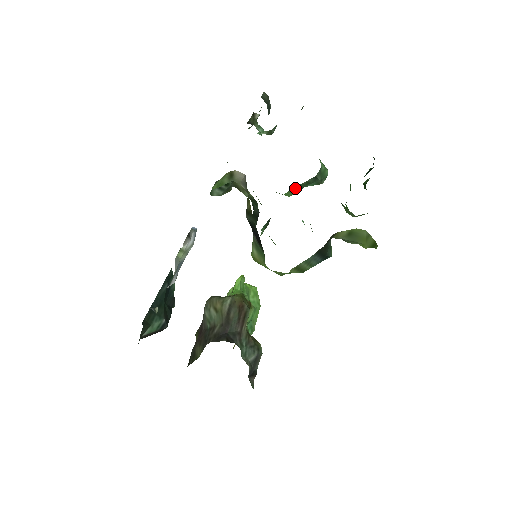
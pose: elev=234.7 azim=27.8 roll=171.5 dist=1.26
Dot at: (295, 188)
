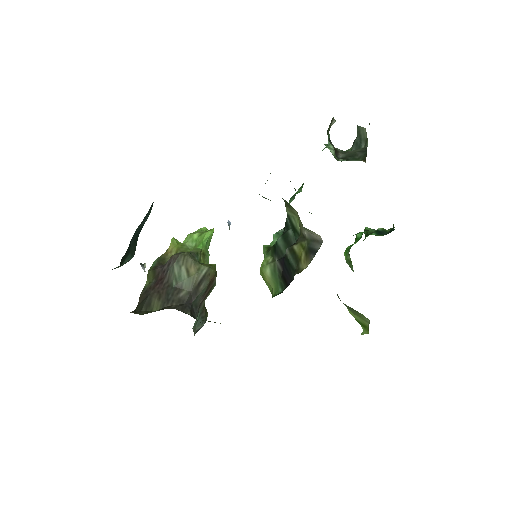
Dot at: occluded
